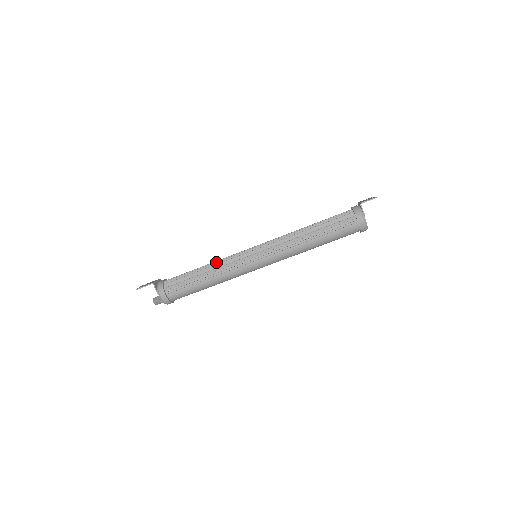
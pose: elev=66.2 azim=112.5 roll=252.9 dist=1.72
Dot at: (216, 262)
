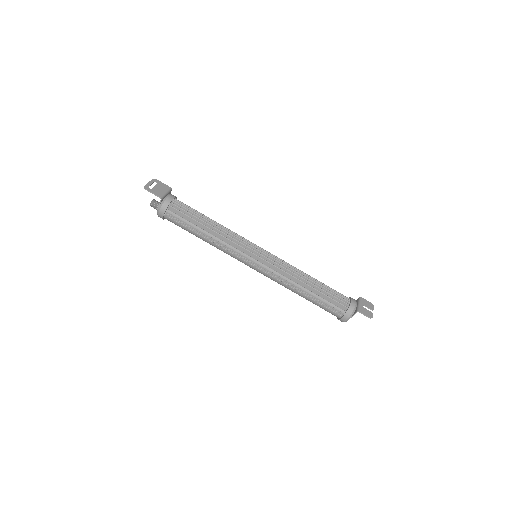
Dot at: (224, 232)
